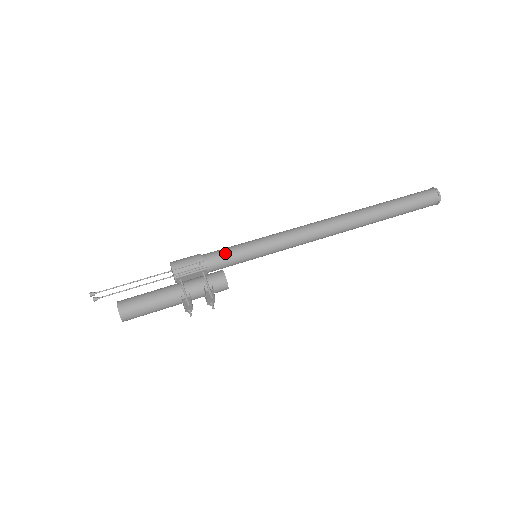
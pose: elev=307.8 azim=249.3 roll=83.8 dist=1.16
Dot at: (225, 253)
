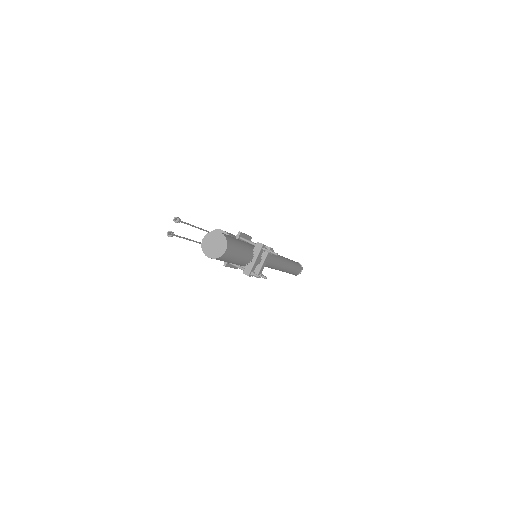
Dot at: occluded
